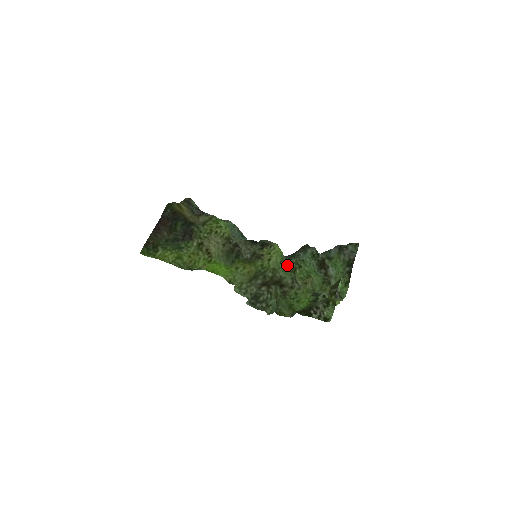
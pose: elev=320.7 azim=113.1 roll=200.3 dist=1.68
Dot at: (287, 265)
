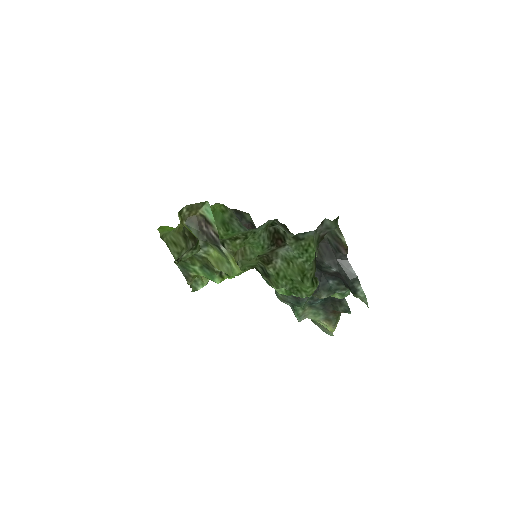
Dot at: (233, 235)
